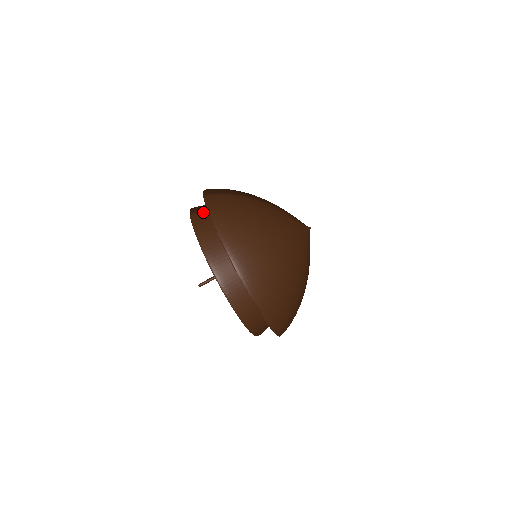
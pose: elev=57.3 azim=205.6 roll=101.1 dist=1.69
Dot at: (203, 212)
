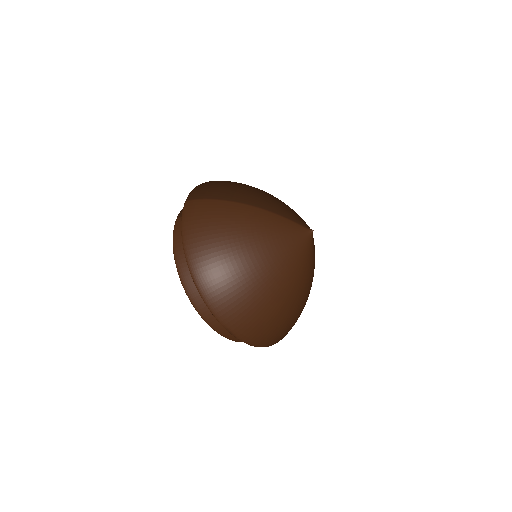
Dot at: occluded
